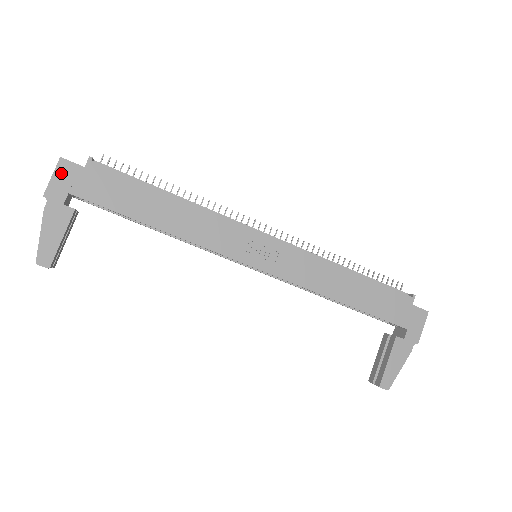
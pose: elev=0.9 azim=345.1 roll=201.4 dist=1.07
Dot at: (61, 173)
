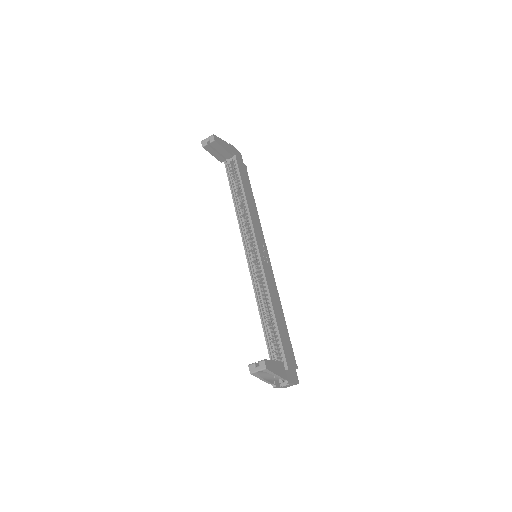
Dot at: (238, 153)
